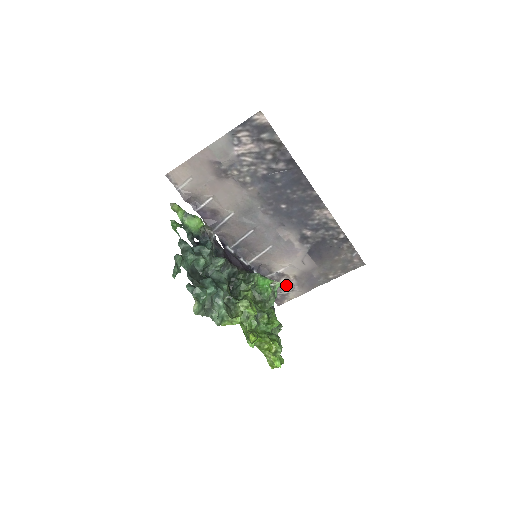
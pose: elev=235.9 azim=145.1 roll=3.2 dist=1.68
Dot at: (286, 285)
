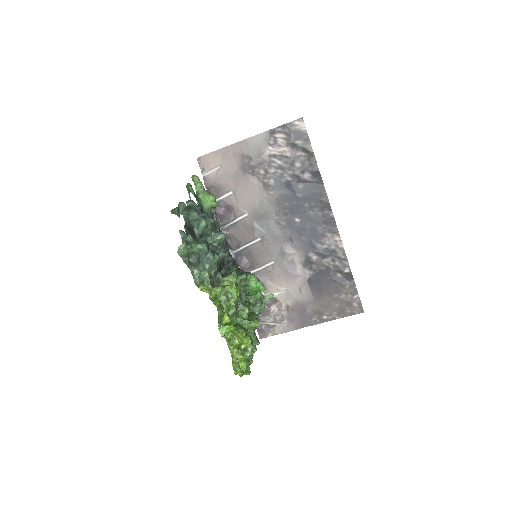
Dot at: (275, 315)
